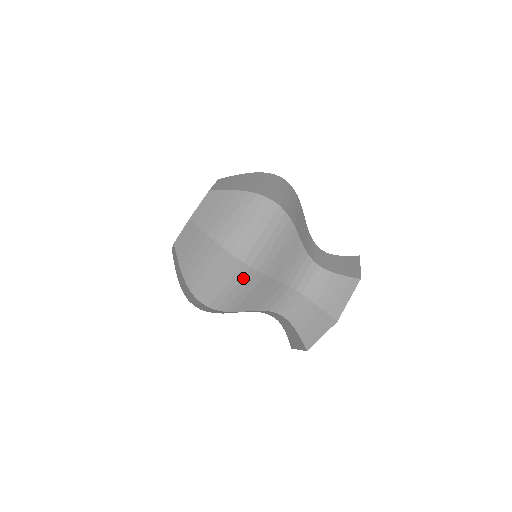
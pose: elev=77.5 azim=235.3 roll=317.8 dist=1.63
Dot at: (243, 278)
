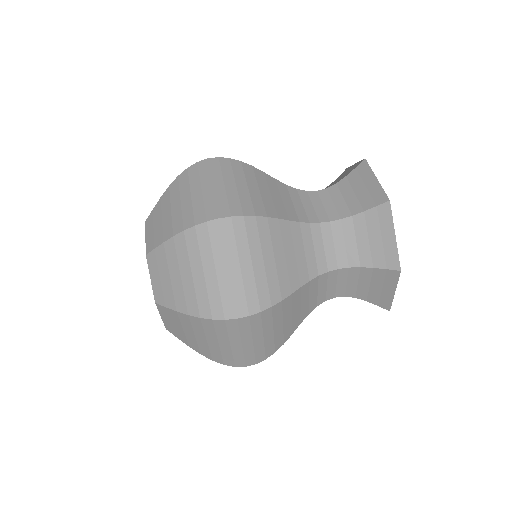
Dot at: (234, 171)
